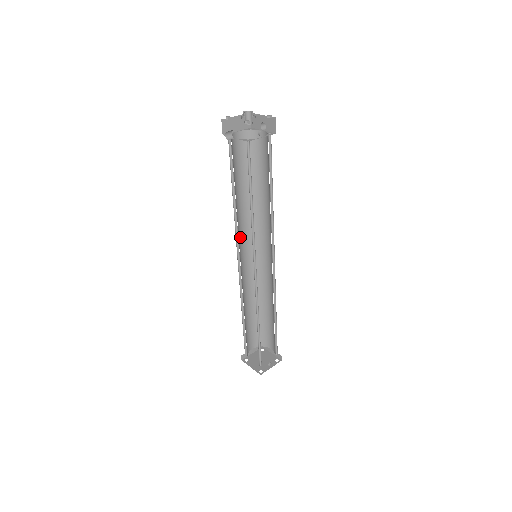
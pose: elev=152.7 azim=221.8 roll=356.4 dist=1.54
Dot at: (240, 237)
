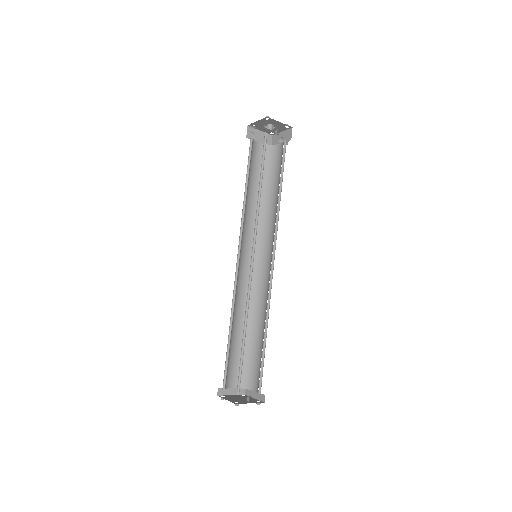
Dot at: (244, 237)
